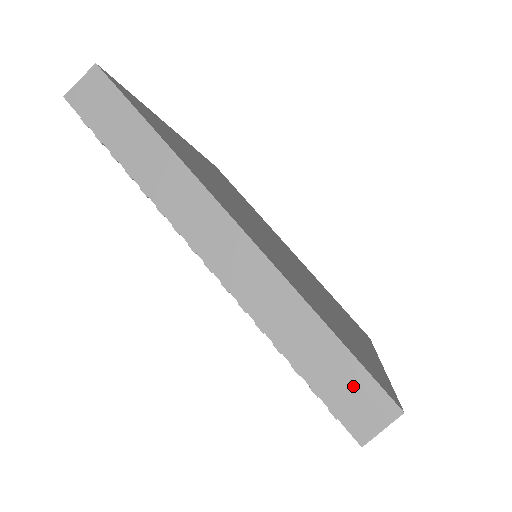
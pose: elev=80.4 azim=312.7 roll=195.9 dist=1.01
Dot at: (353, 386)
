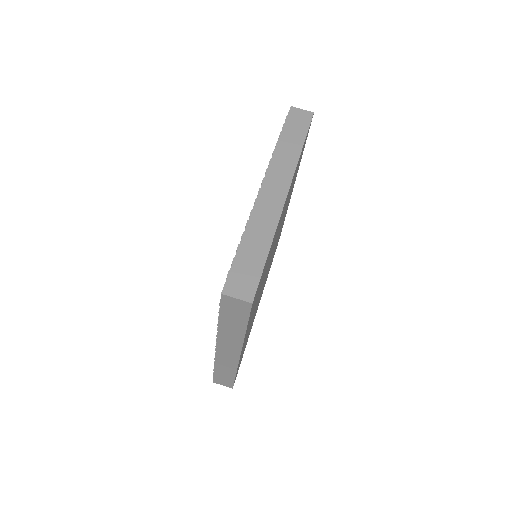
Dot at: (249, 275)
